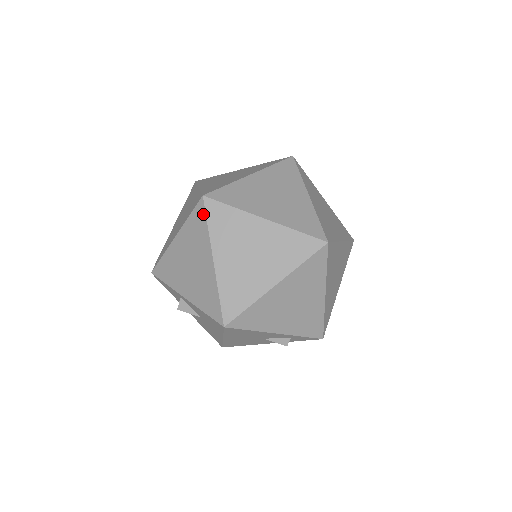
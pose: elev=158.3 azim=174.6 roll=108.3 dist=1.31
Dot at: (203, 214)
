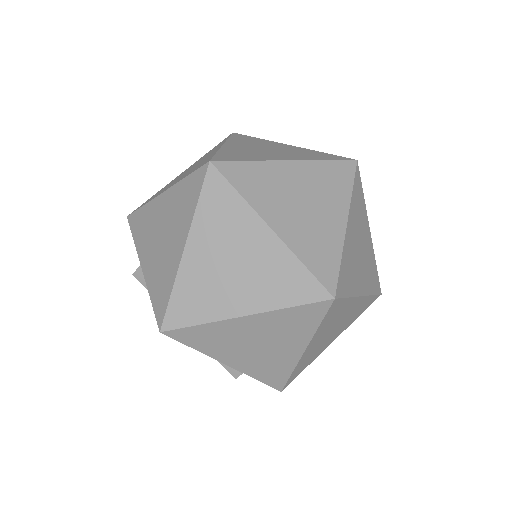
Dot at: (200, 184)
